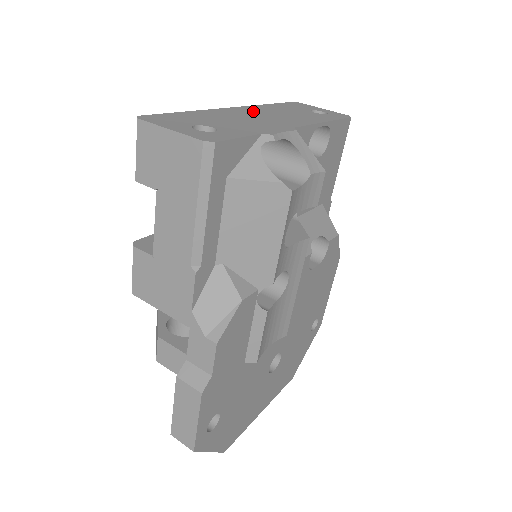
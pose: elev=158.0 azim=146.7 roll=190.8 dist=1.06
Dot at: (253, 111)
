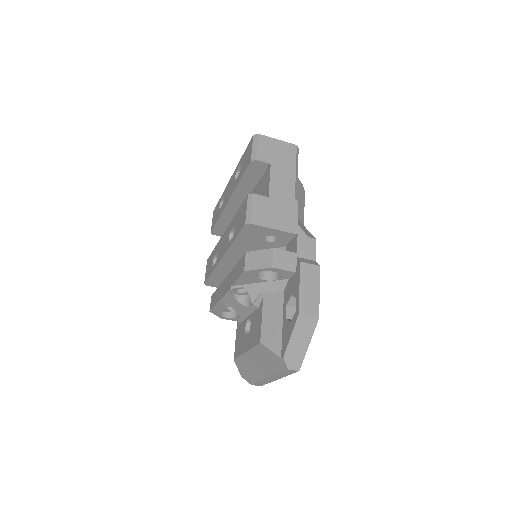
Dot at: occluded
